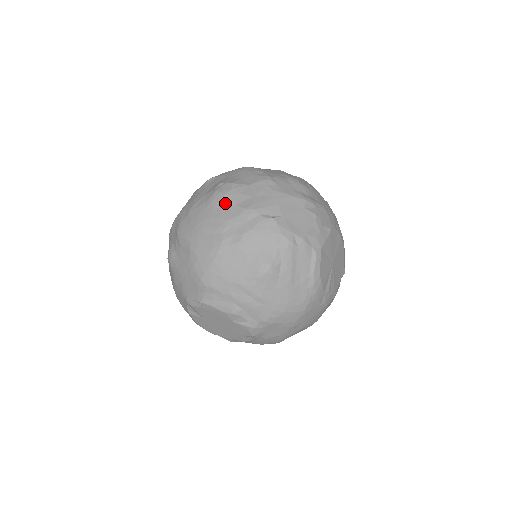
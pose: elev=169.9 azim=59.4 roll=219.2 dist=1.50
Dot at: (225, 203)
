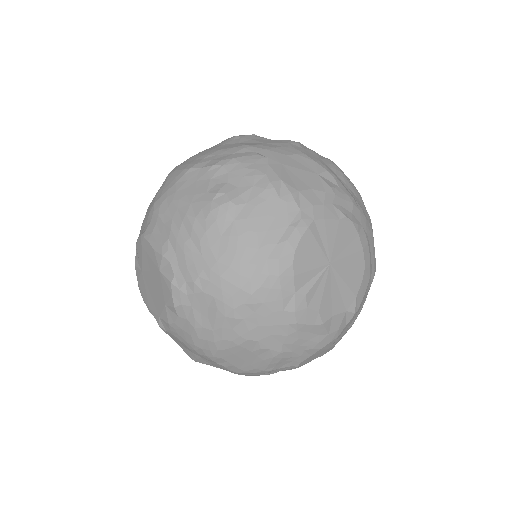
Dot at: (230, 141)
